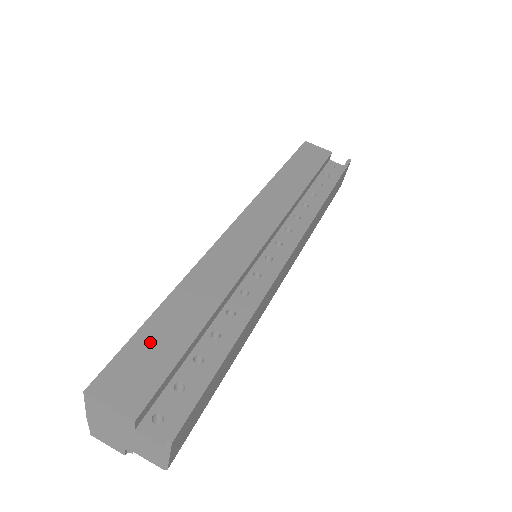
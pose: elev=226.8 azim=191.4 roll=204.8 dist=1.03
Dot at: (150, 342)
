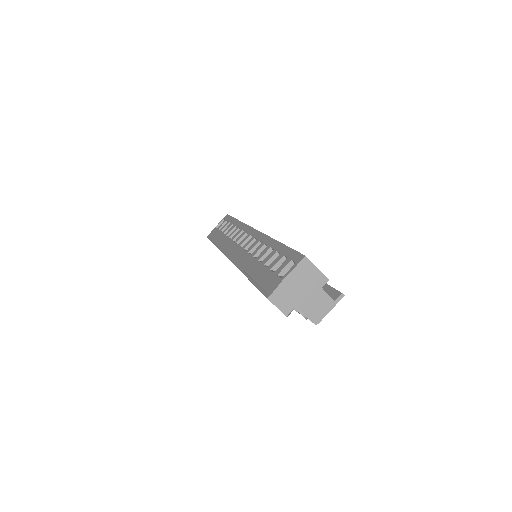
Dot at: occluded
